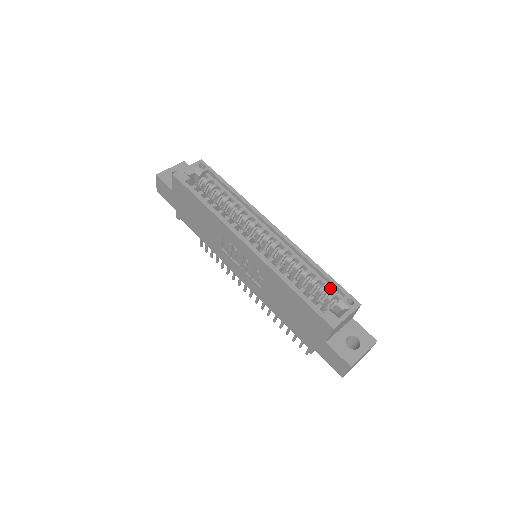
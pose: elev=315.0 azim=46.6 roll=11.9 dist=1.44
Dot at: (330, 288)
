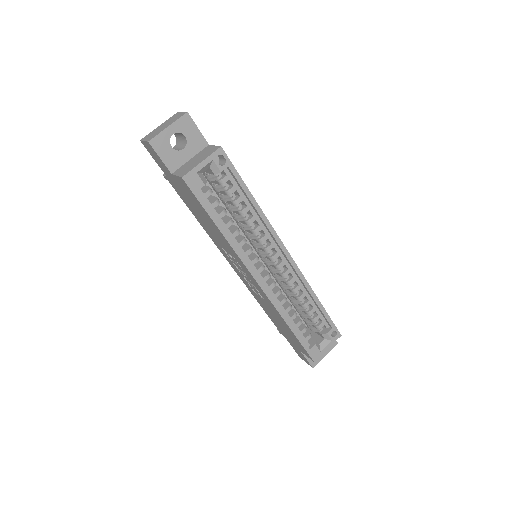
Dot at: (321, 319)
